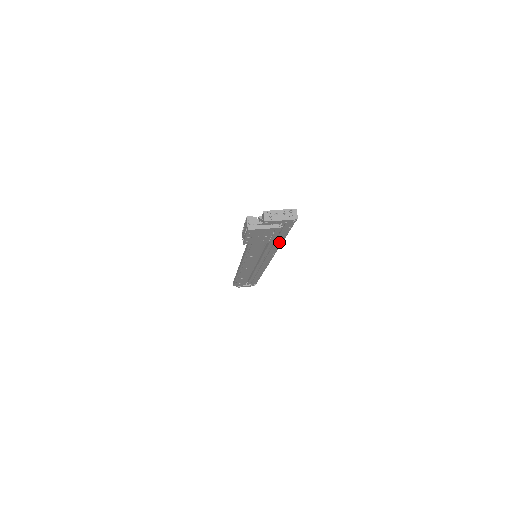
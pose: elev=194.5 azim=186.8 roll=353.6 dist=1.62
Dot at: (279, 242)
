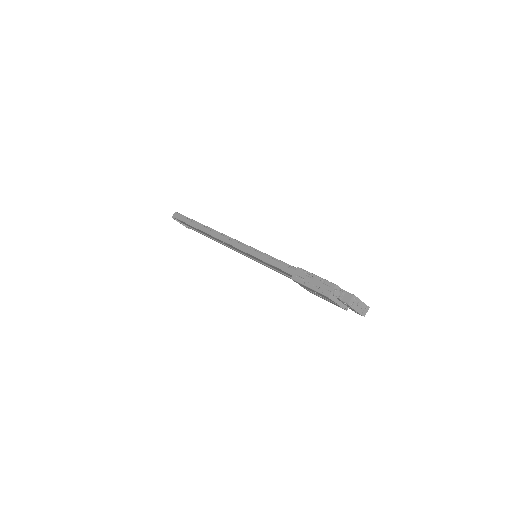
Dot at: occluded
